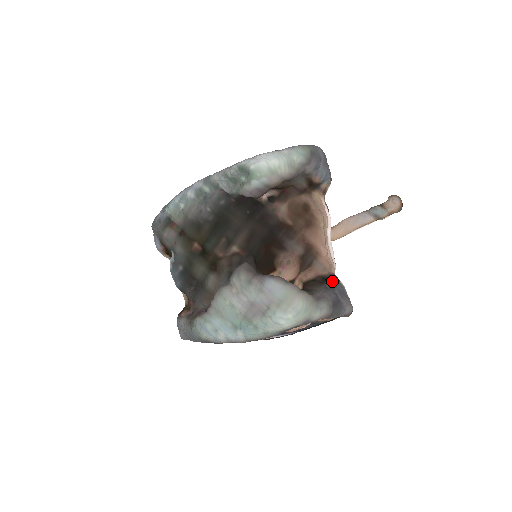
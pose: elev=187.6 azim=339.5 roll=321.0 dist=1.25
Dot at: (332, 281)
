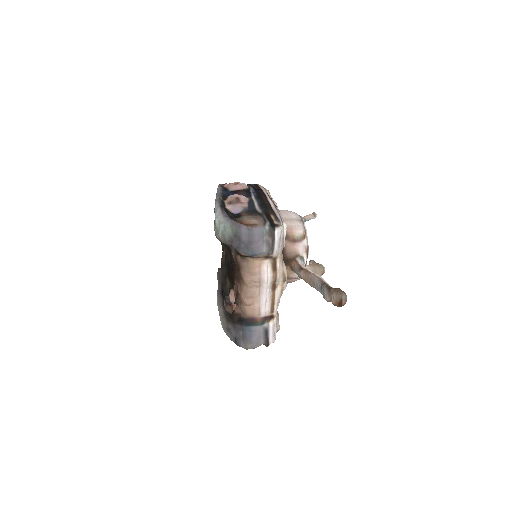
Dot at: (242, 325)
